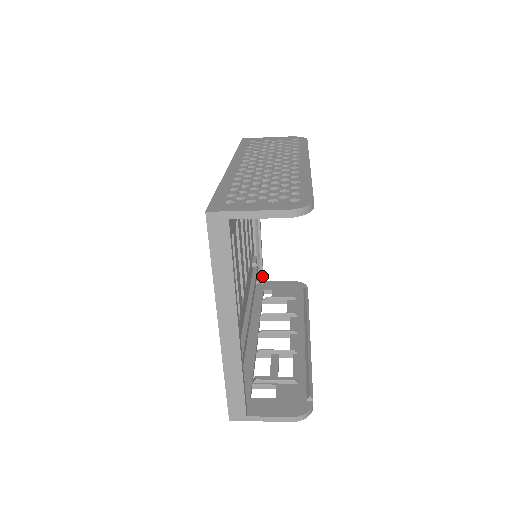
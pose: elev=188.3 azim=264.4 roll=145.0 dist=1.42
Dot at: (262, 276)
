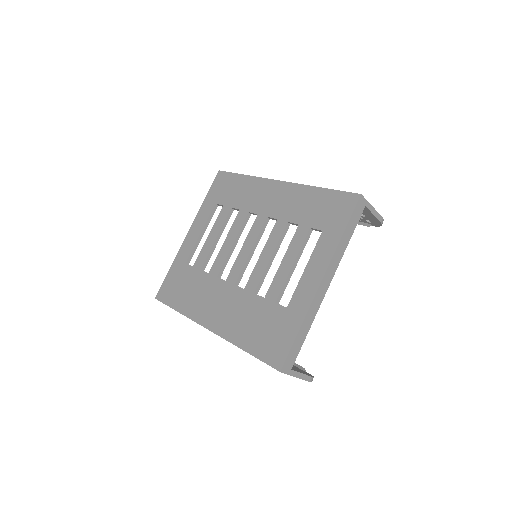
Dot at: occluded
